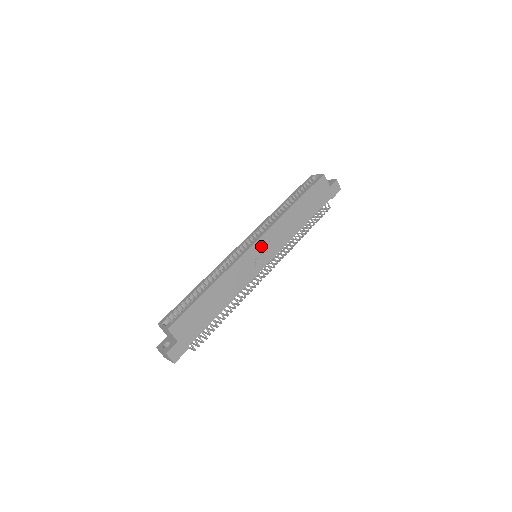
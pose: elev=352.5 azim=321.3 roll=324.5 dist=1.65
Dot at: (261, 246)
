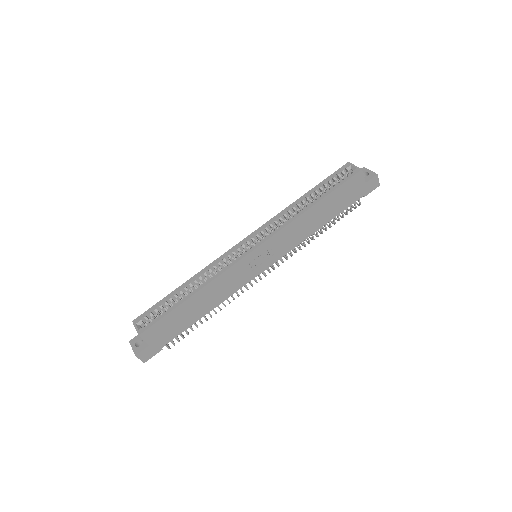
Dot at: (262, 252)
